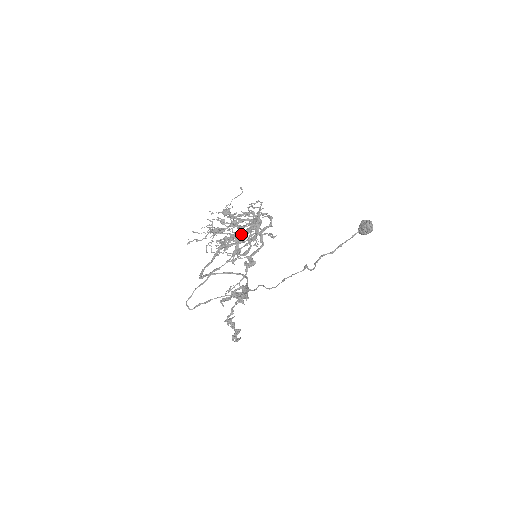
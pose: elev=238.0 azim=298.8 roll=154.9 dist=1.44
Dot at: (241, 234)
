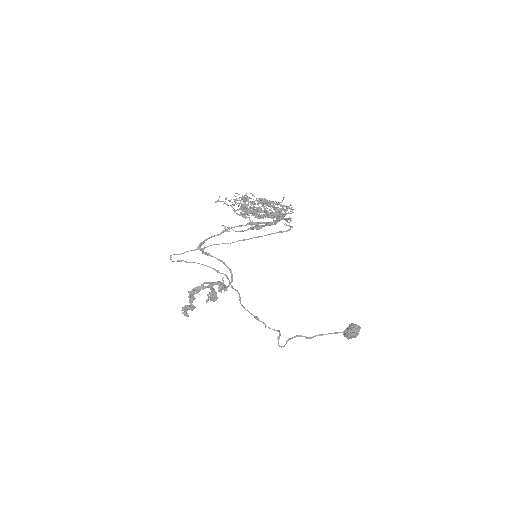
Dot at: (264, 210)
